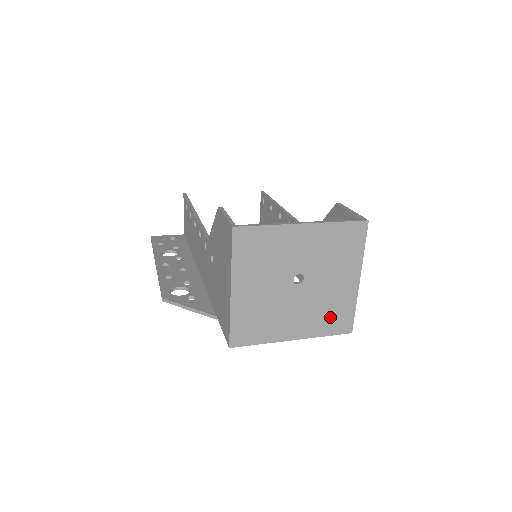
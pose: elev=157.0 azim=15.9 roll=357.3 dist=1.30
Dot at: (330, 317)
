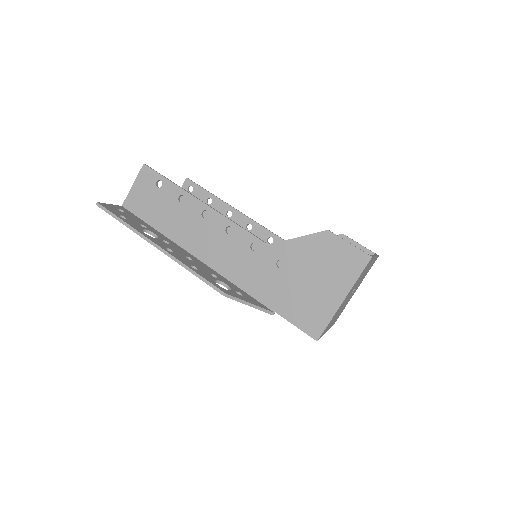
Dot at: occluded
